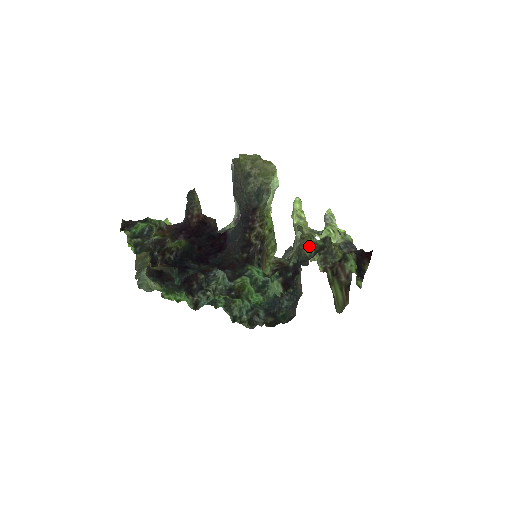
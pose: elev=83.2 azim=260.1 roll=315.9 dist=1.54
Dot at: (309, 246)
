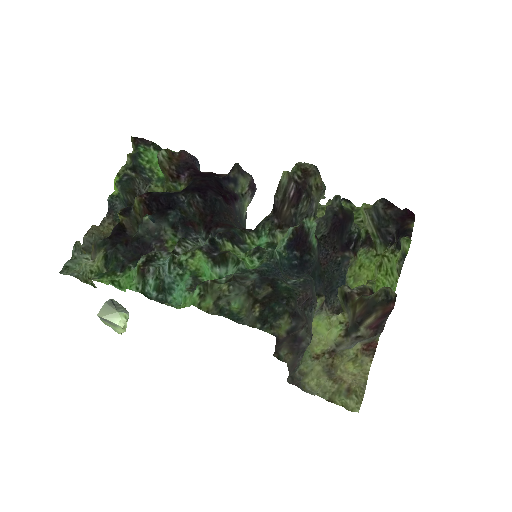
Dot at: occluded
